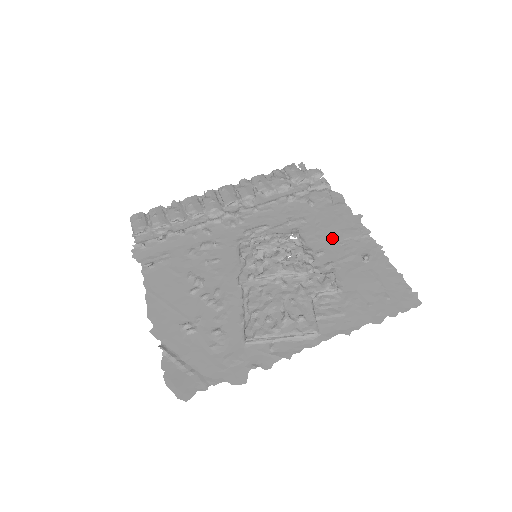
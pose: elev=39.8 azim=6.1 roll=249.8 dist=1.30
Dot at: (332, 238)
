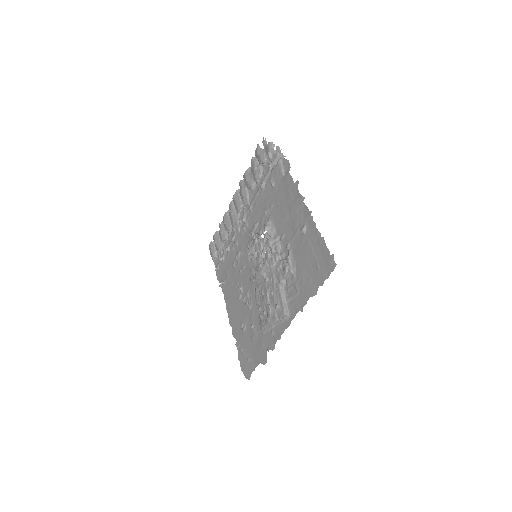
Dot at: (286, 217)
